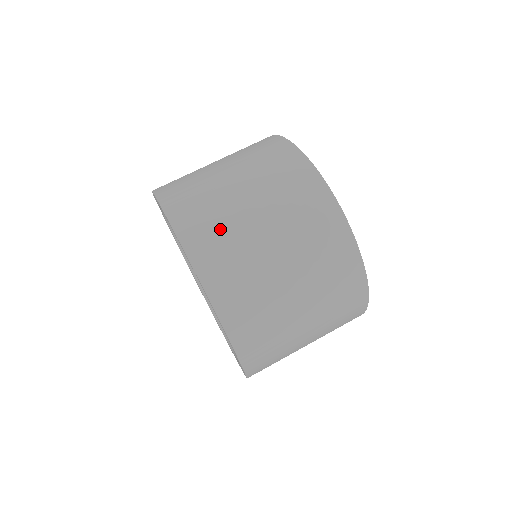
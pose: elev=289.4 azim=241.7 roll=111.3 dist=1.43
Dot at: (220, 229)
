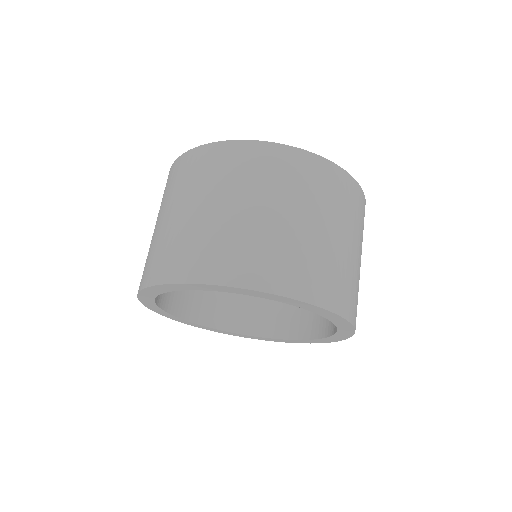
Dot at: (314, 263)
